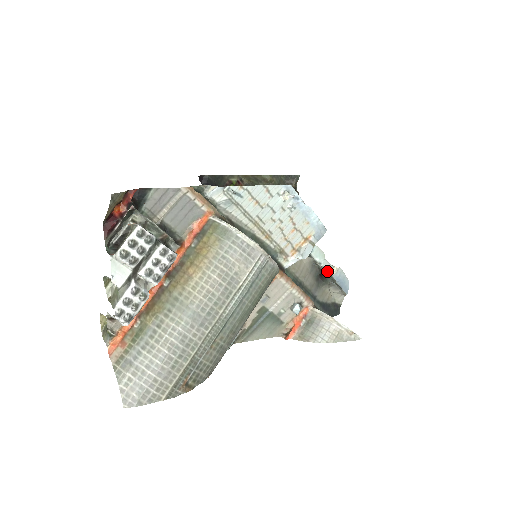
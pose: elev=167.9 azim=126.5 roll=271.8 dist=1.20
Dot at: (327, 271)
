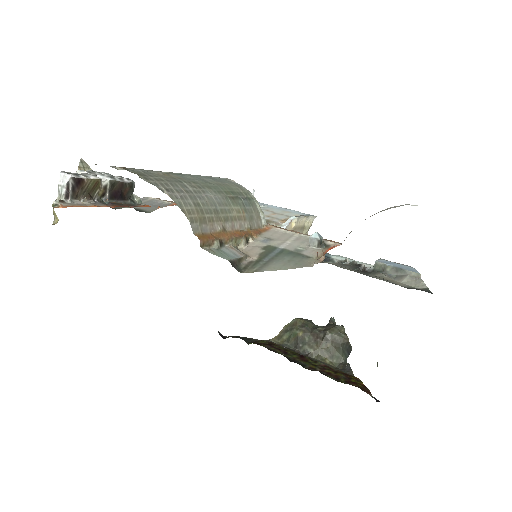
Dot at: (369, 267)
